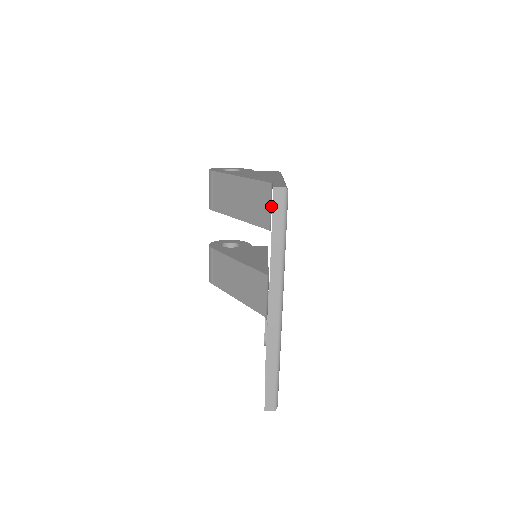
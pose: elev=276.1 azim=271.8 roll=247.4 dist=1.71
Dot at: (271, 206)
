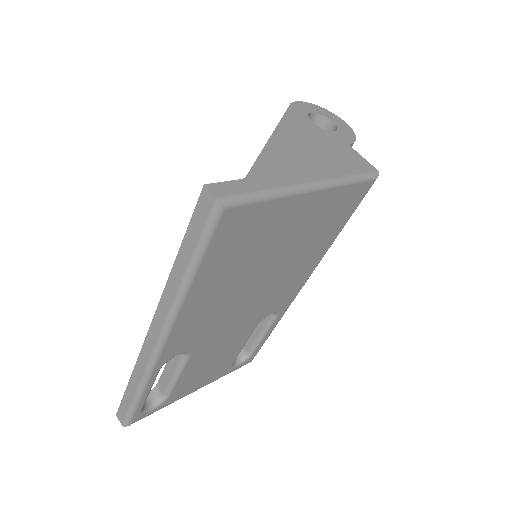
Dot at: occluded
